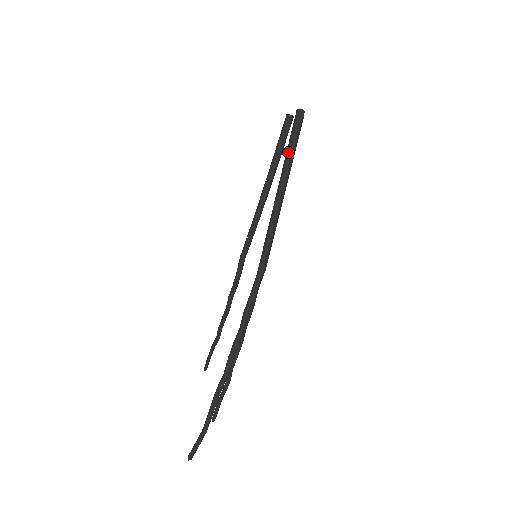
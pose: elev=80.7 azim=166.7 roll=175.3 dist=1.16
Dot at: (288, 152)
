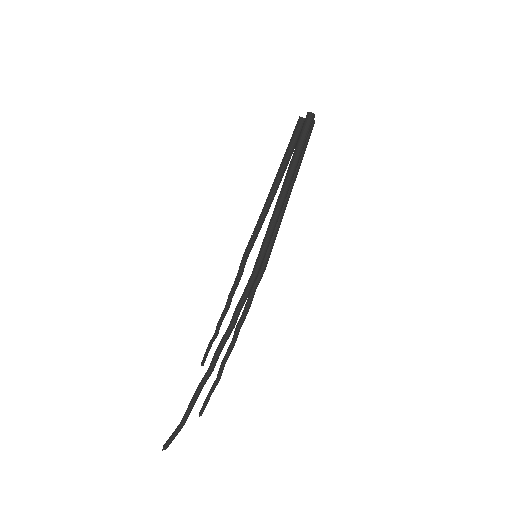
Dot at: (294, 154)
